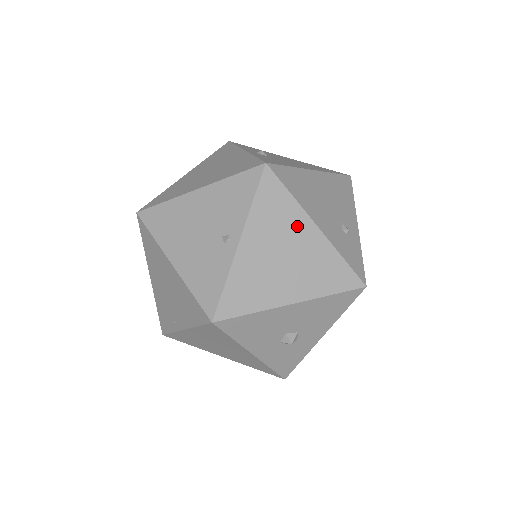
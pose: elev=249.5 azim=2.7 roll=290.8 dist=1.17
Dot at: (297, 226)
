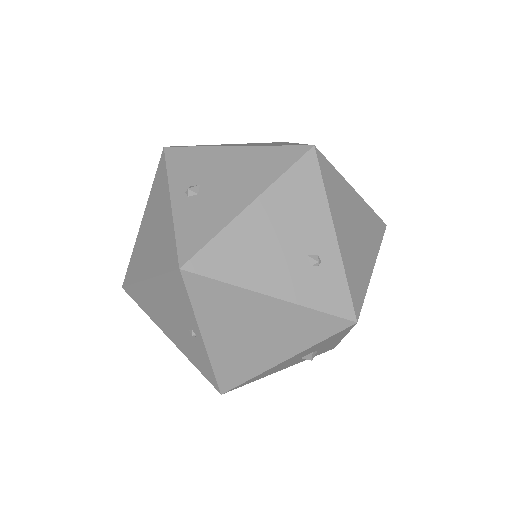
Dot at: (249, 305)
